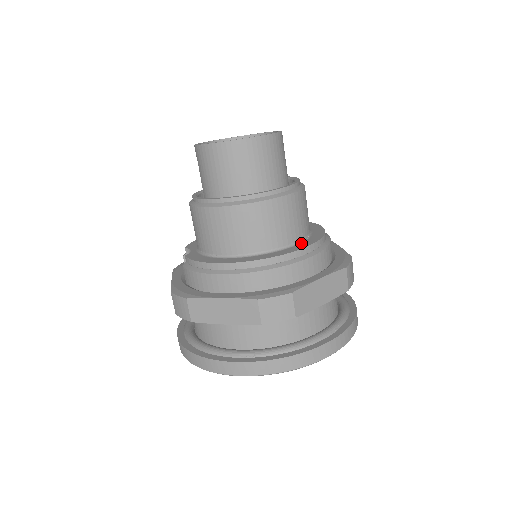
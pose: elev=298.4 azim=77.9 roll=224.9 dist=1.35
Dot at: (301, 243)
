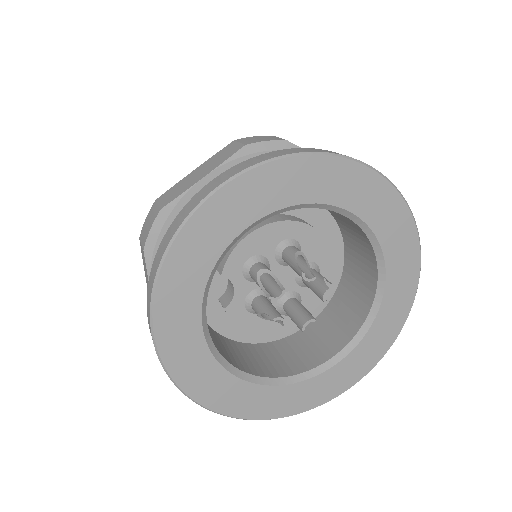
Dot at: occluded
